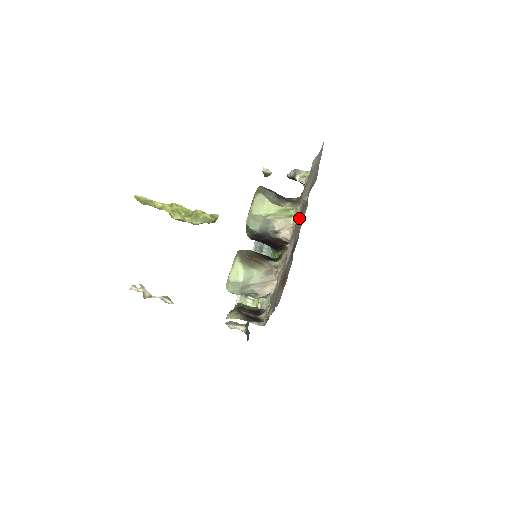
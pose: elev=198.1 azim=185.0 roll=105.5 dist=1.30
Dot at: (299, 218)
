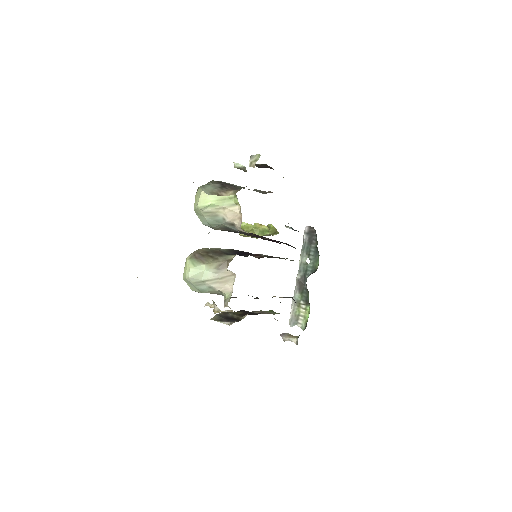
Dot at: occluded
